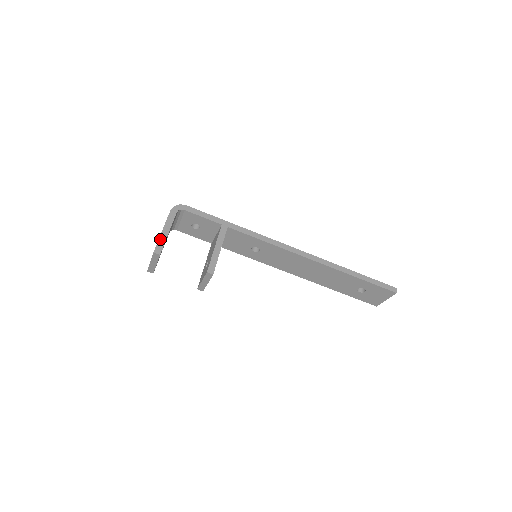
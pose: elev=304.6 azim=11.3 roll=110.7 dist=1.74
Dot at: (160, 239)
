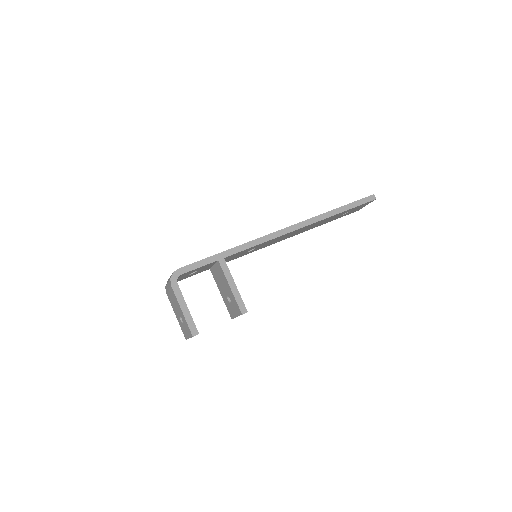
Dot at: (187, 320)
